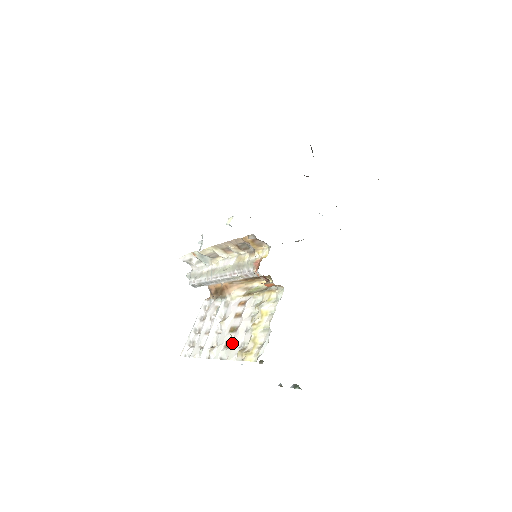
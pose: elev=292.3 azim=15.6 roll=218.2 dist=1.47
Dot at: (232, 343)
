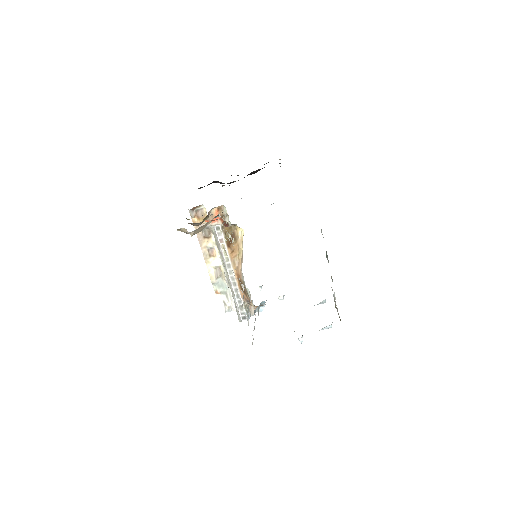
Dot at: occluded
